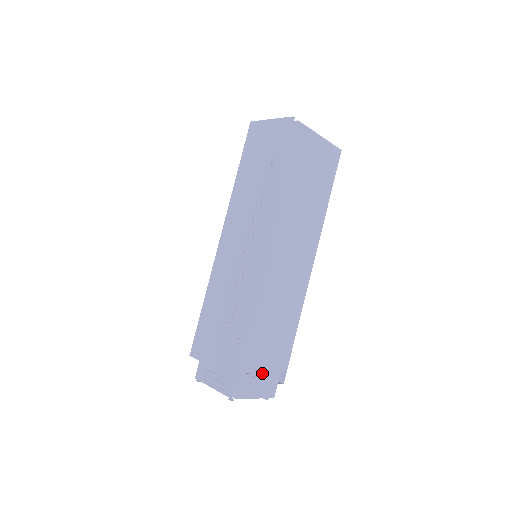
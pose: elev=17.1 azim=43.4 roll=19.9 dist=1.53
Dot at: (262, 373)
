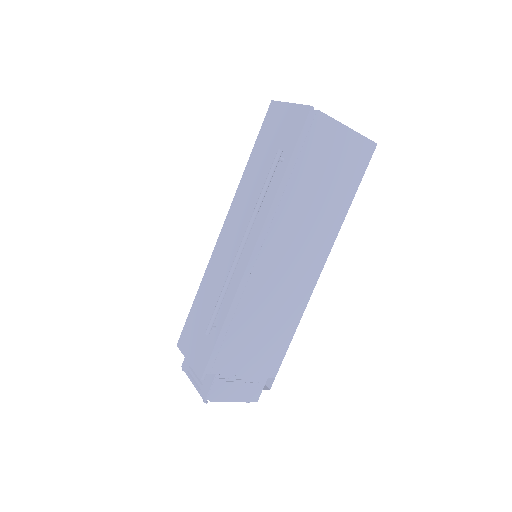
Dot at: (244, 379)
